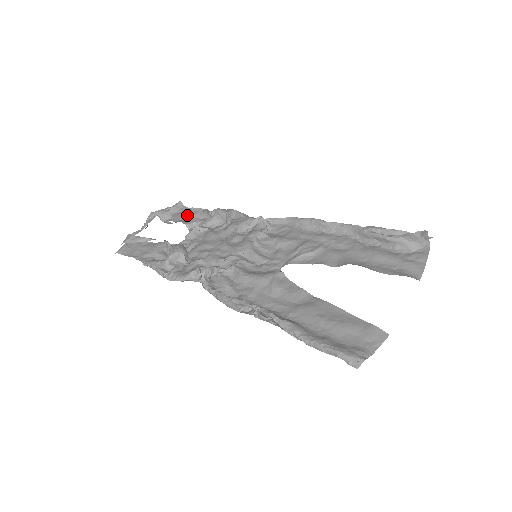
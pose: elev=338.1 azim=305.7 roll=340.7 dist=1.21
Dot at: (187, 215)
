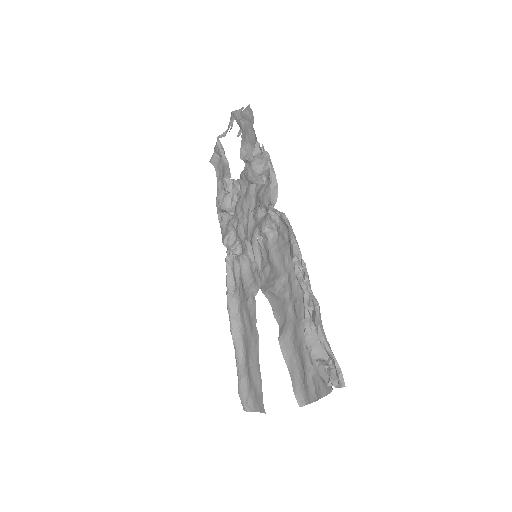
Dot at: (248, 138)
